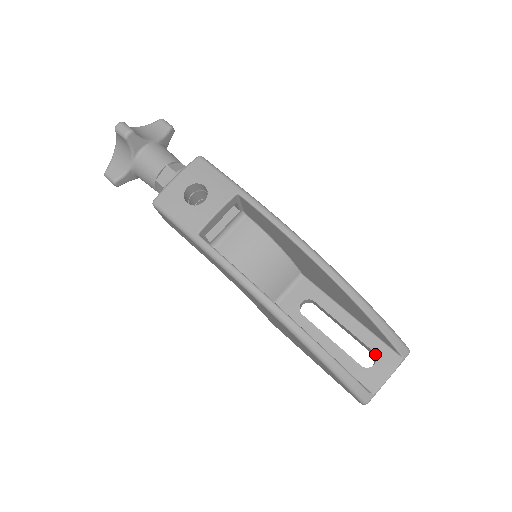
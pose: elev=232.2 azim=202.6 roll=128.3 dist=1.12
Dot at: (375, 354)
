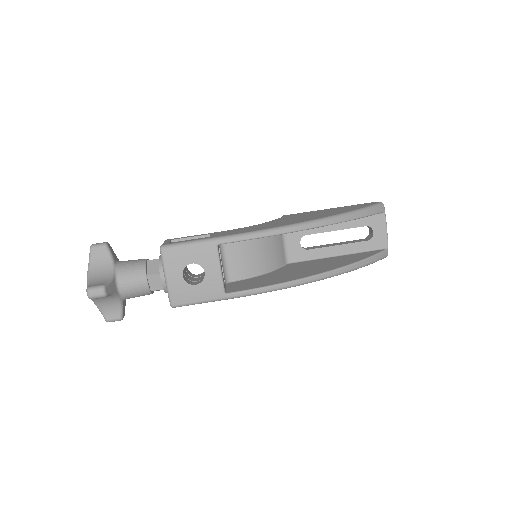
Dot at: (368, 226)
